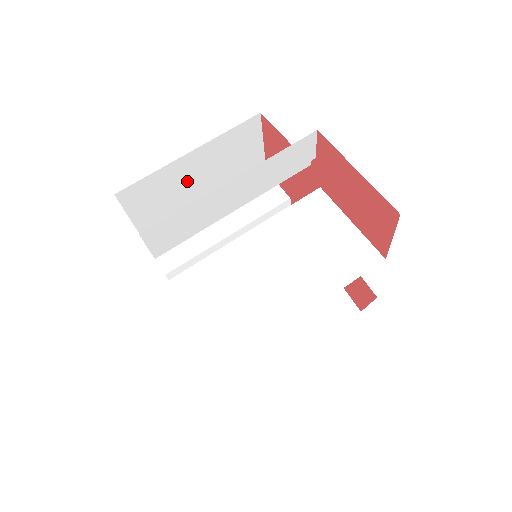
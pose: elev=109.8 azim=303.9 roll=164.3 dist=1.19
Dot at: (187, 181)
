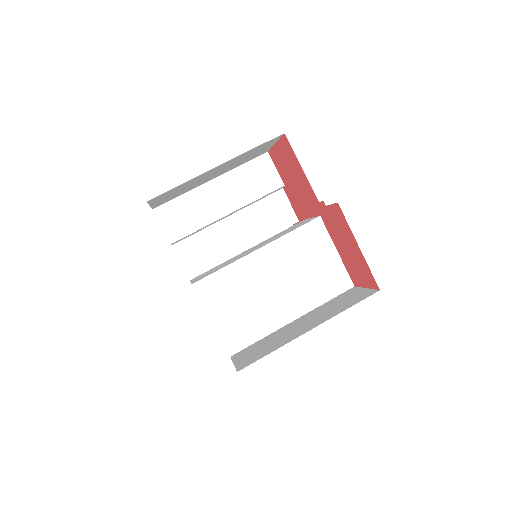
Dot at: (204, 177)
